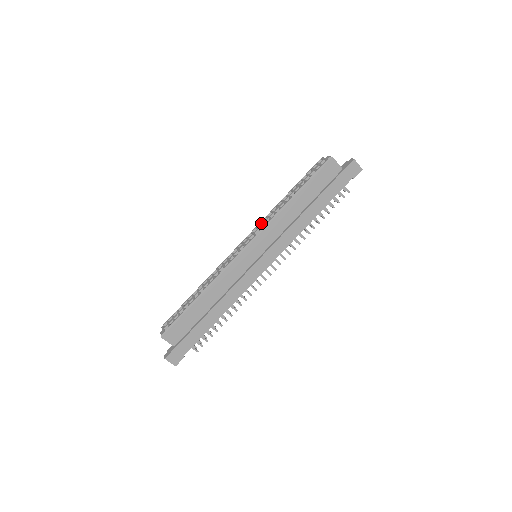
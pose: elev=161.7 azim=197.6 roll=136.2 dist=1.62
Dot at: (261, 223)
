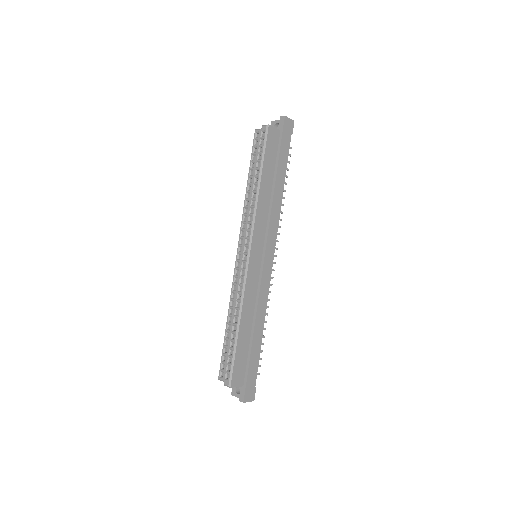
Dot at: (243, 224)
